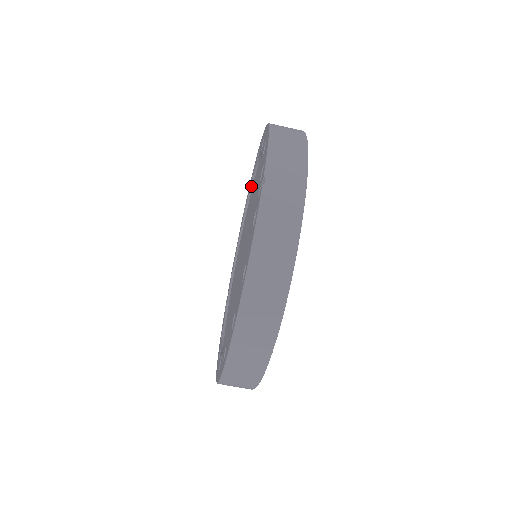
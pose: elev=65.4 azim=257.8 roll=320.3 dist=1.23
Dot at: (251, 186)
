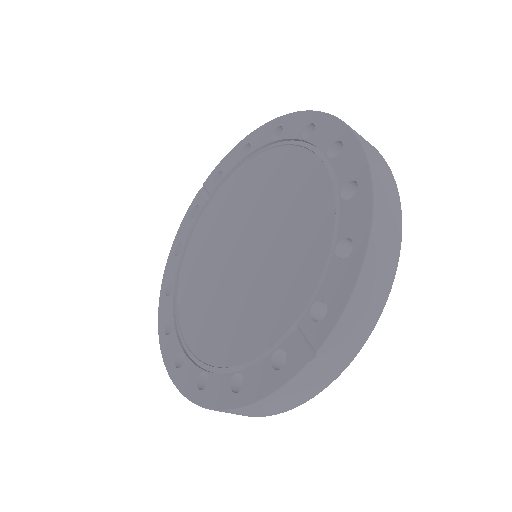
Dot at: (301, 139)
